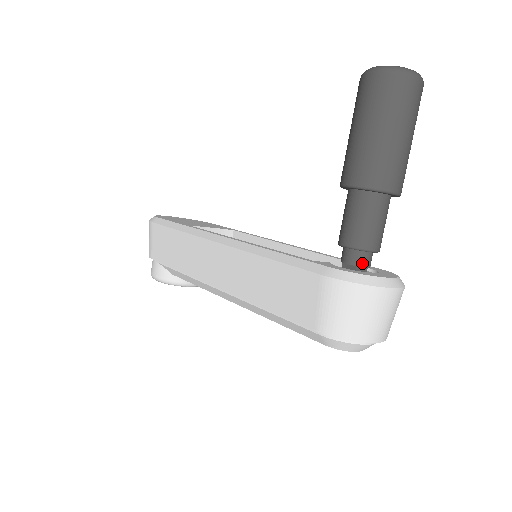
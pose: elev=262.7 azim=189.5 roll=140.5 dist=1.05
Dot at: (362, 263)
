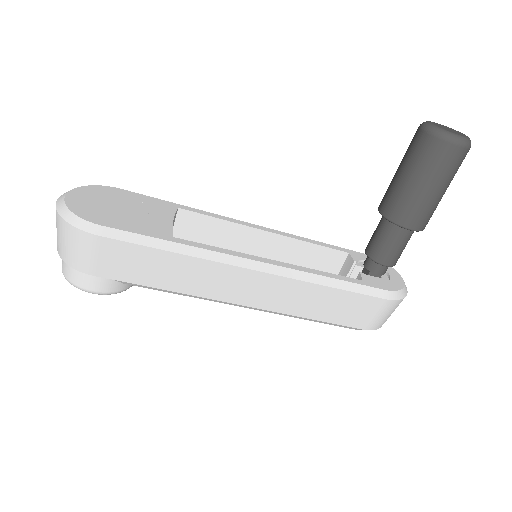
Dot at: occluded
